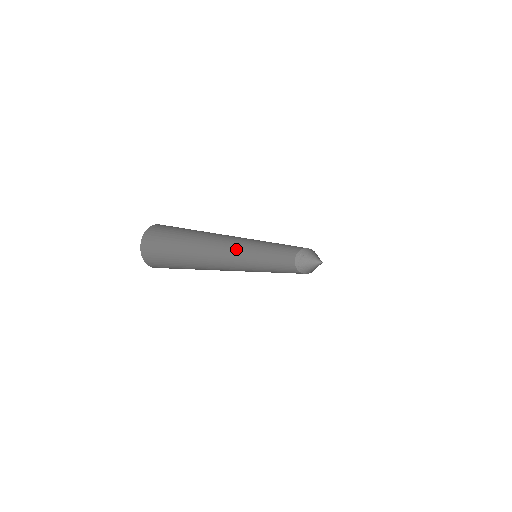
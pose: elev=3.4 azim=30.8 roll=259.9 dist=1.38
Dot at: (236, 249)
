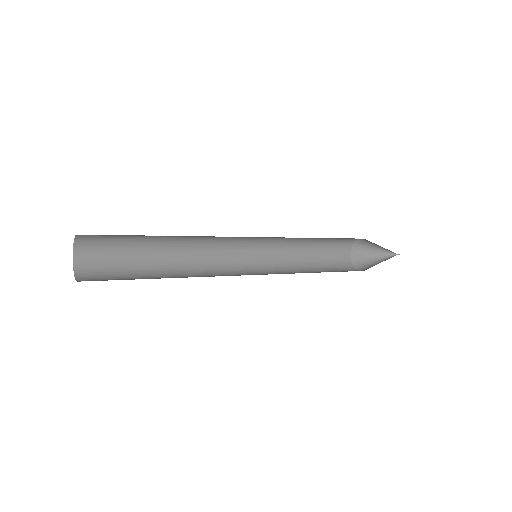
Dot at: (233, 258)
